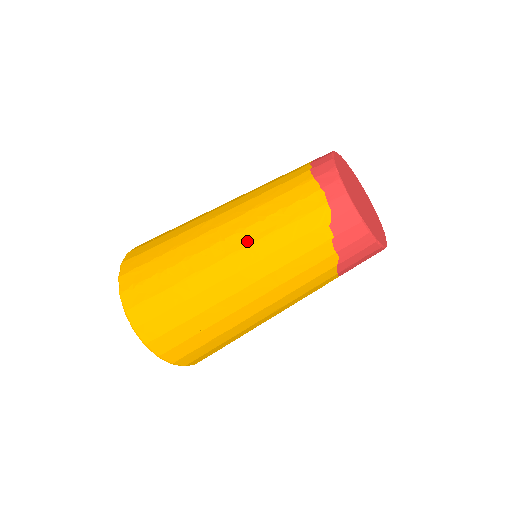
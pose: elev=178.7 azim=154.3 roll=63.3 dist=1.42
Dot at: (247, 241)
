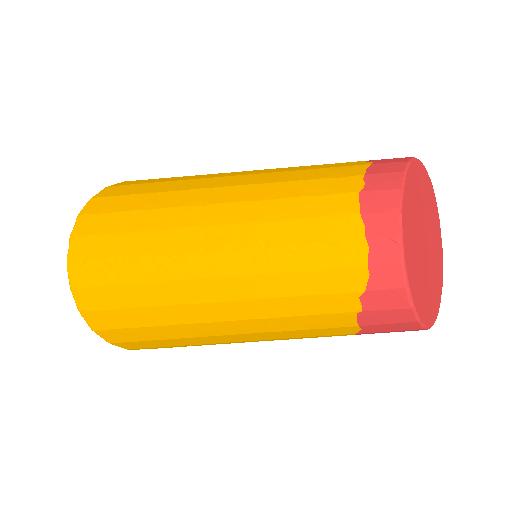
Dot at: (236, 269)
